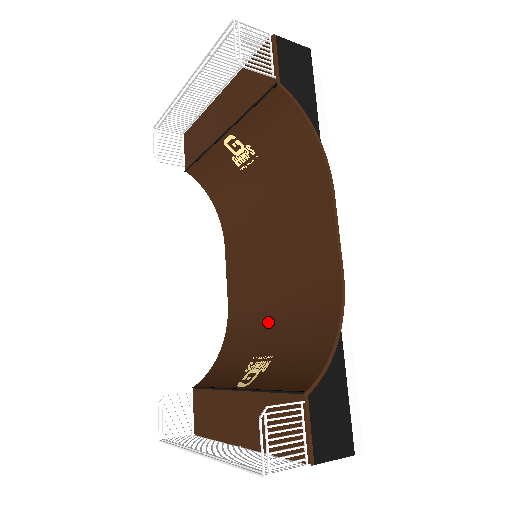
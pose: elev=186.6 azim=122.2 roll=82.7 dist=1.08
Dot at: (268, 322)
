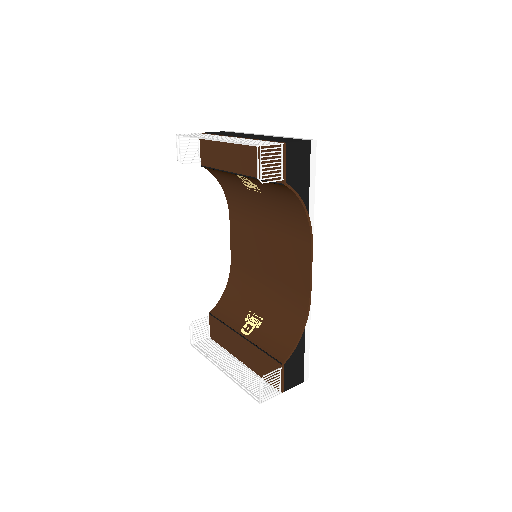
Dot at: (260, 291)
